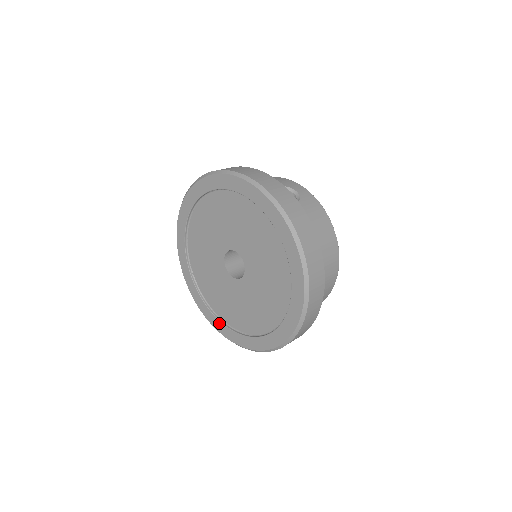
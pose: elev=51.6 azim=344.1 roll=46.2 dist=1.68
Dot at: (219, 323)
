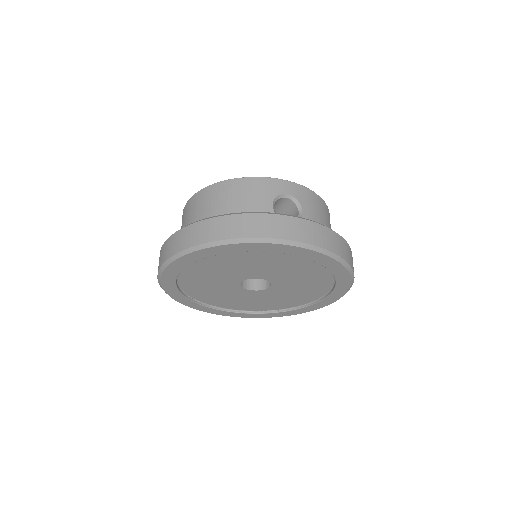
Dot at: (236, 314)
